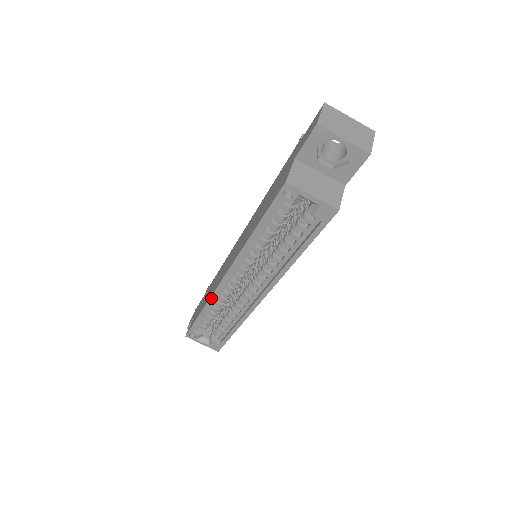
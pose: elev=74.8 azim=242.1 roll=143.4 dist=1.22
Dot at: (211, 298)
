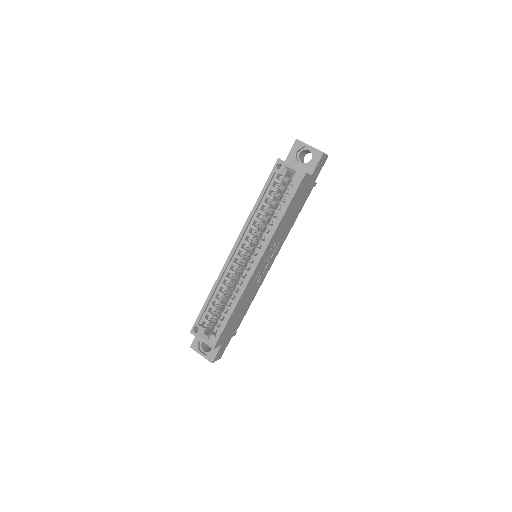
Dot at: (220, 274)
